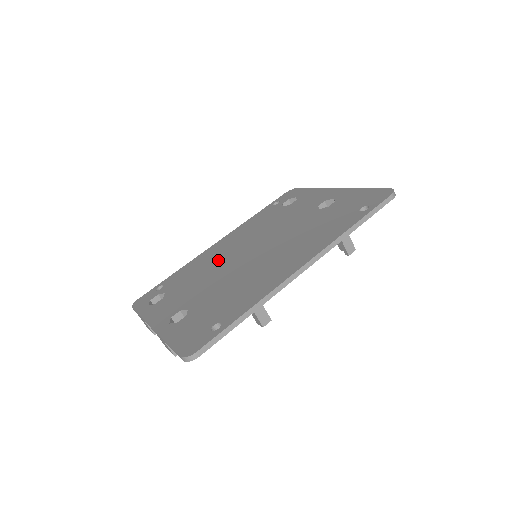
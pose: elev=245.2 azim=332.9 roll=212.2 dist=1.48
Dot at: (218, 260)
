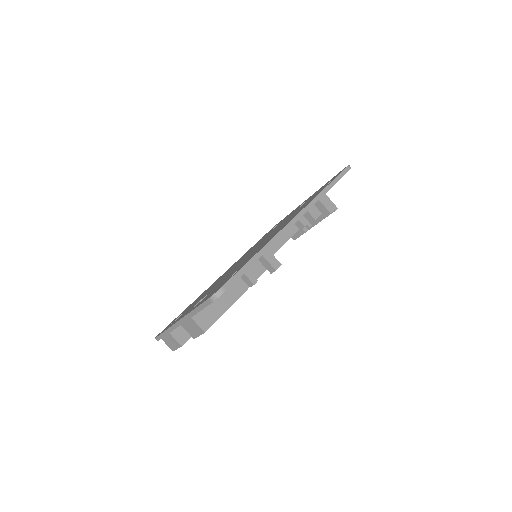
Dot at: occluded
